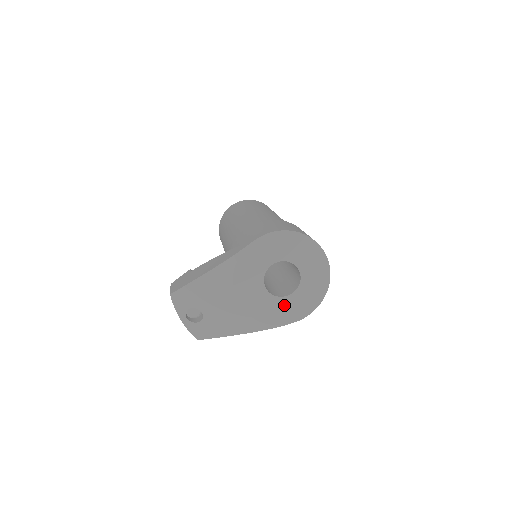
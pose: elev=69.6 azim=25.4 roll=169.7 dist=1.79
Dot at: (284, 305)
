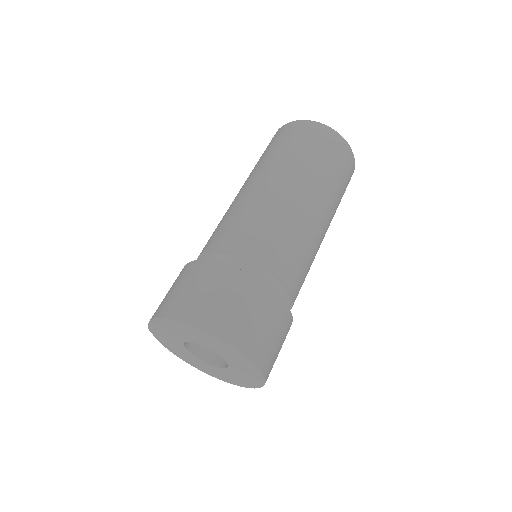
Dot at: (229, 374)
